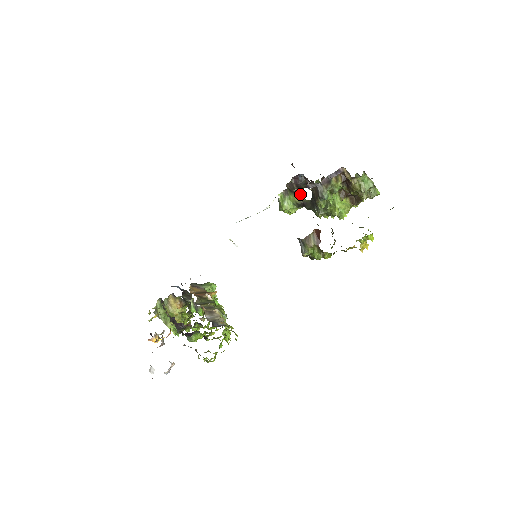
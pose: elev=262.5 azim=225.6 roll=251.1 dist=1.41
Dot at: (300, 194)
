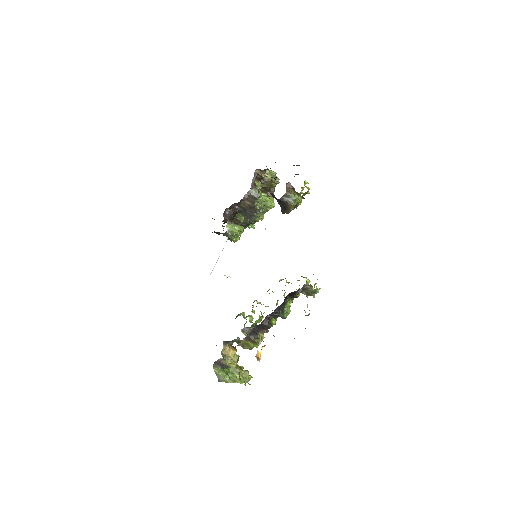
Dot at: occluded
